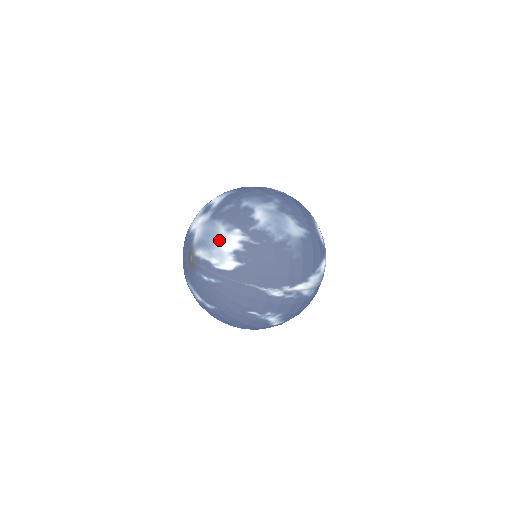
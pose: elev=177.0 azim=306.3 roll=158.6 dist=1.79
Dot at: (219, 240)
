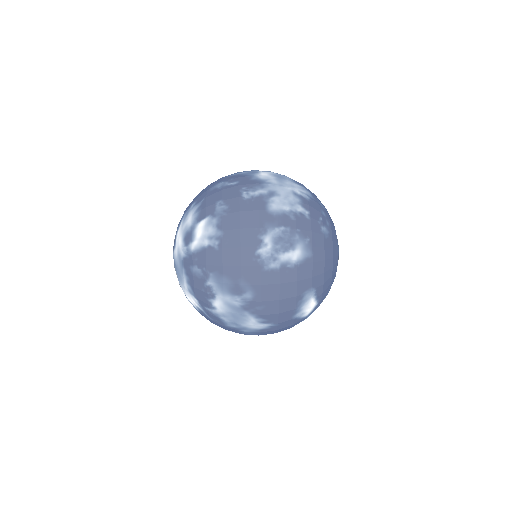
Dot at: (183, 287)
